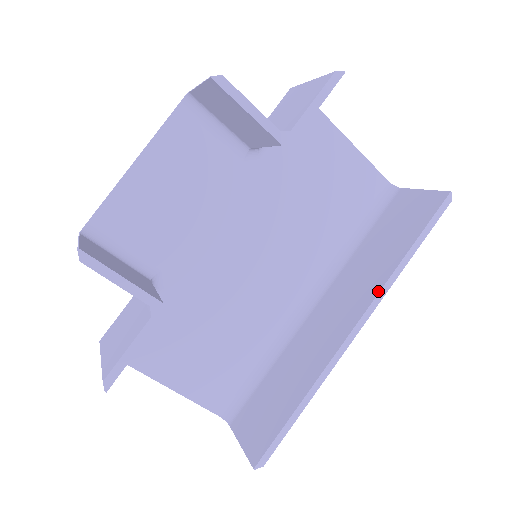
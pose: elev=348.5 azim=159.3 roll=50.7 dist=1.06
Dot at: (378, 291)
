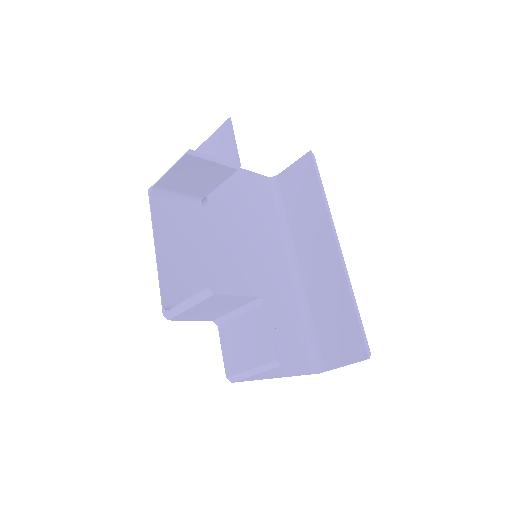
Dot at: (328, 220)
